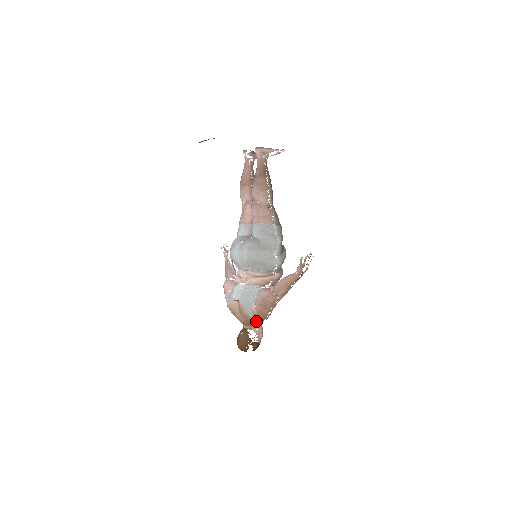
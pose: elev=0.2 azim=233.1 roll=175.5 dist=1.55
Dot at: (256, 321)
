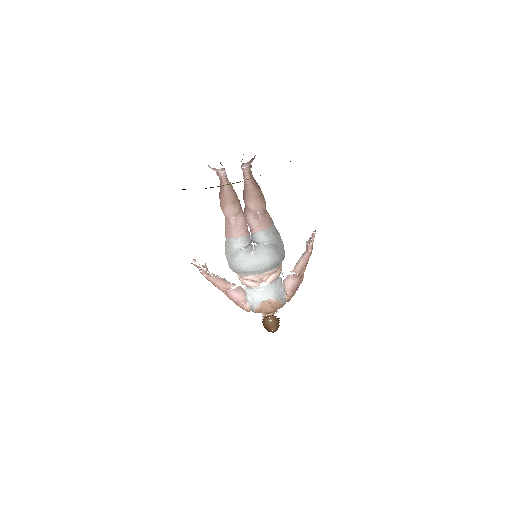
Dot at: occluded
